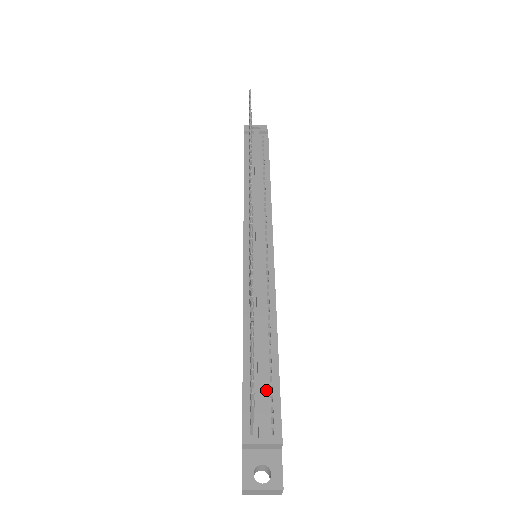
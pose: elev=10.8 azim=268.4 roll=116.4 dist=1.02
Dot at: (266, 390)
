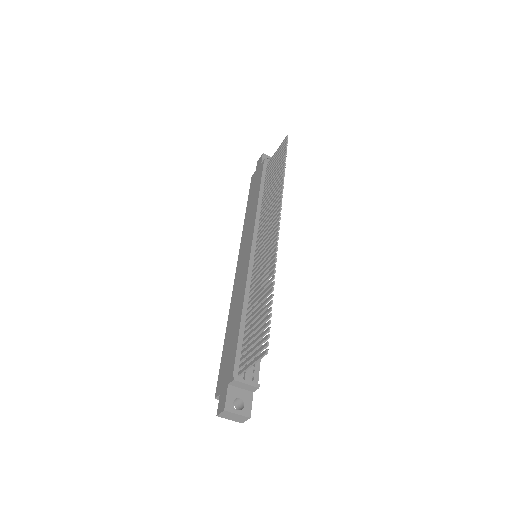
Dot at: occluded
